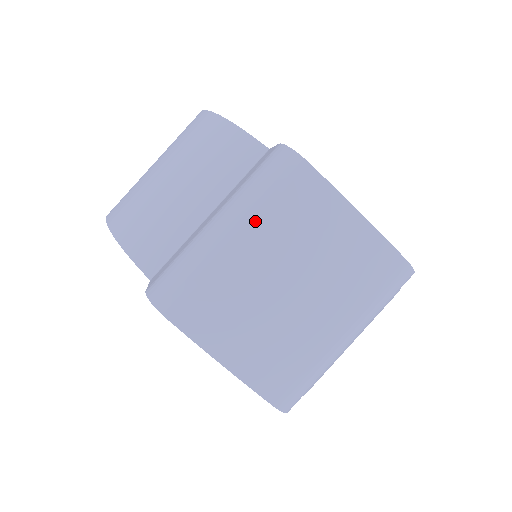
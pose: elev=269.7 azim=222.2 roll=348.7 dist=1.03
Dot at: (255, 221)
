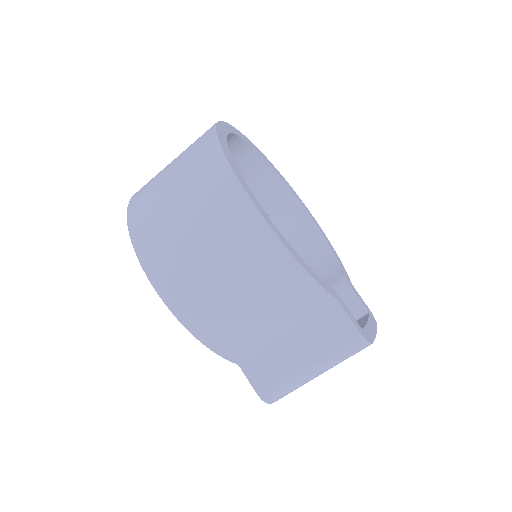
Dot at: occluded
